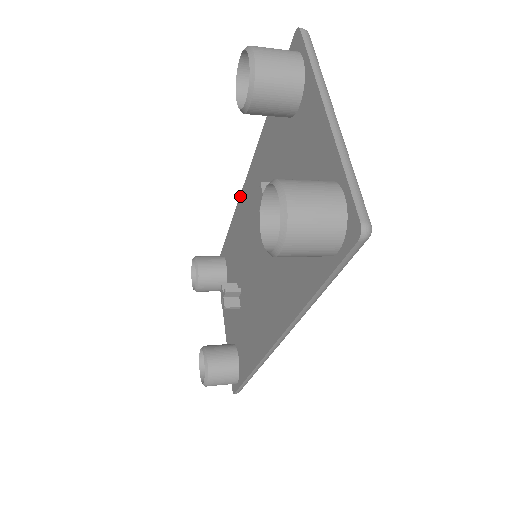
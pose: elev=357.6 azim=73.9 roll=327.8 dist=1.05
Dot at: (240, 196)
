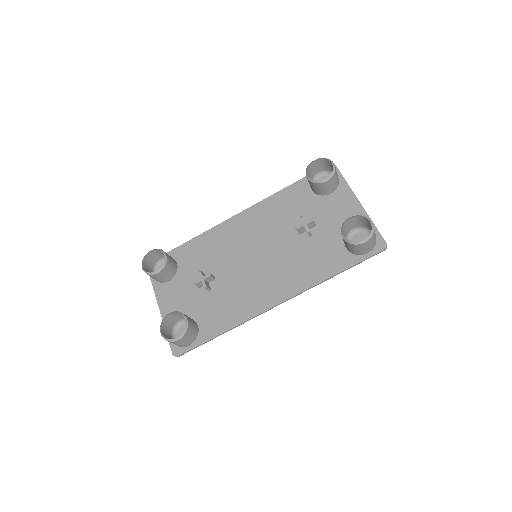
Dot at: (226, 221)
